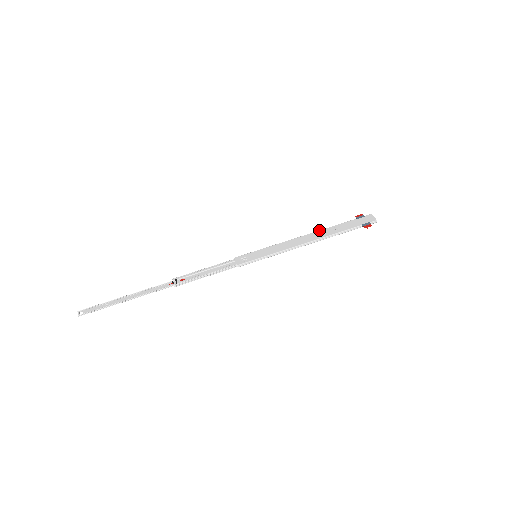
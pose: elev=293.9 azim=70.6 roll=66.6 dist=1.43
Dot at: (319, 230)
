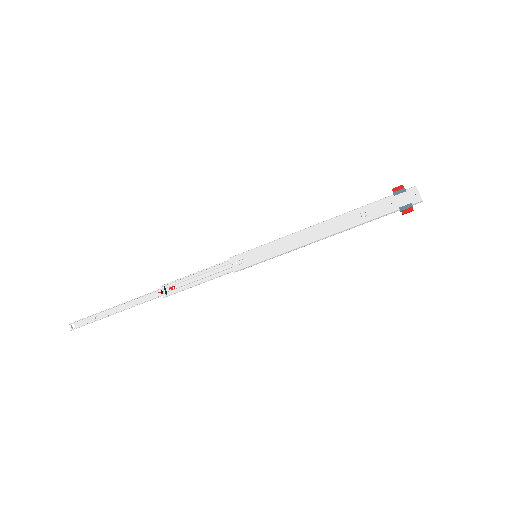
Dot at: (339, 215)
